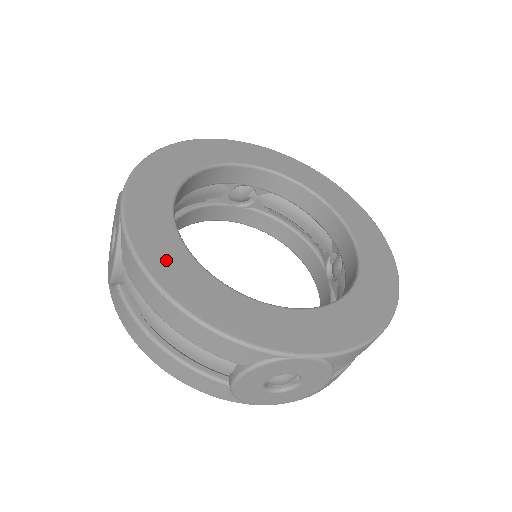
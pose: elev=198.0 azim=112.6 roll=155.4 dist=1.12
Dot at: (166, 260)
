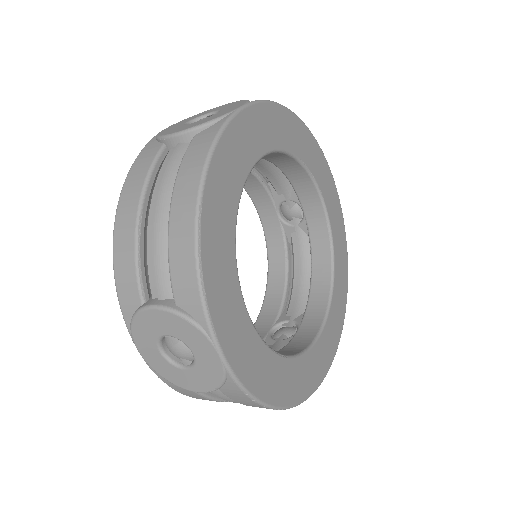
Dot at: (269, 379)
